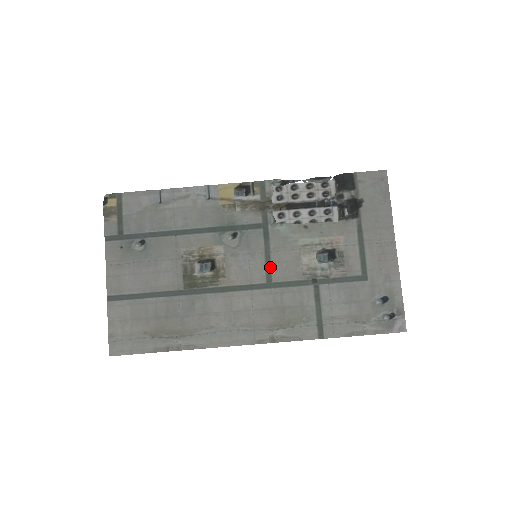
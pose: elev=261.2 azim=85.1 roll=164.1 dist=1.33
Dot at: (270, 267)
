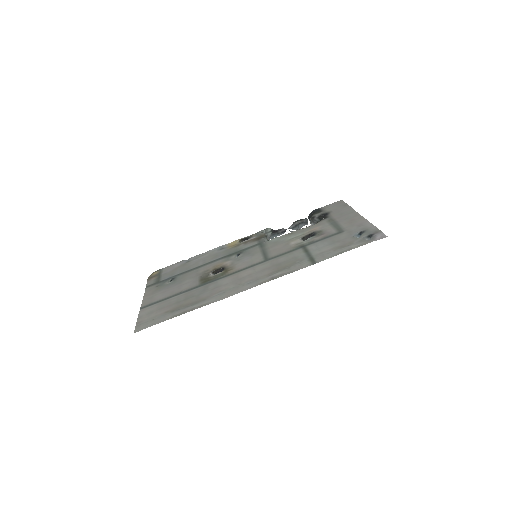
Dot at: (266, 254)
